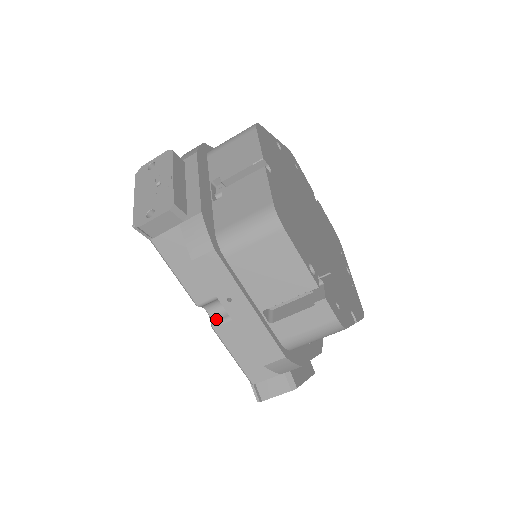
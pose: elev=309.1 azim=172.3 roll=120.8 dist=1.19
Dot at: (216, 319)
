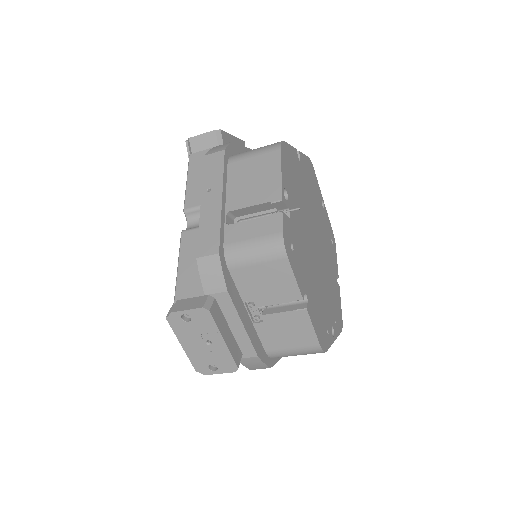
Dot at: (189, 229)
